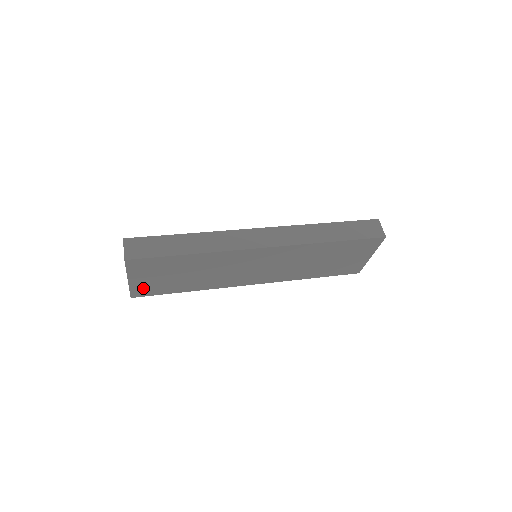
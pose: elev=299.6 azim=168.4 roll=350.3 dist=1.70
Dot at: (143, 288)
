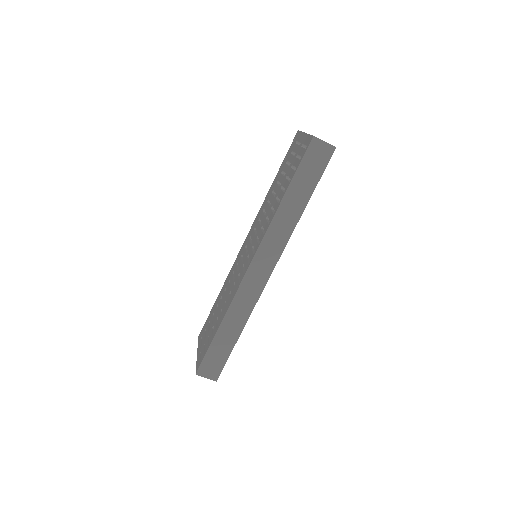
Dot at: occluded
